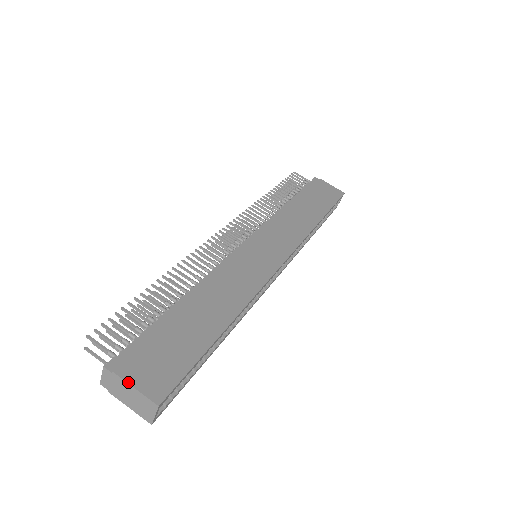
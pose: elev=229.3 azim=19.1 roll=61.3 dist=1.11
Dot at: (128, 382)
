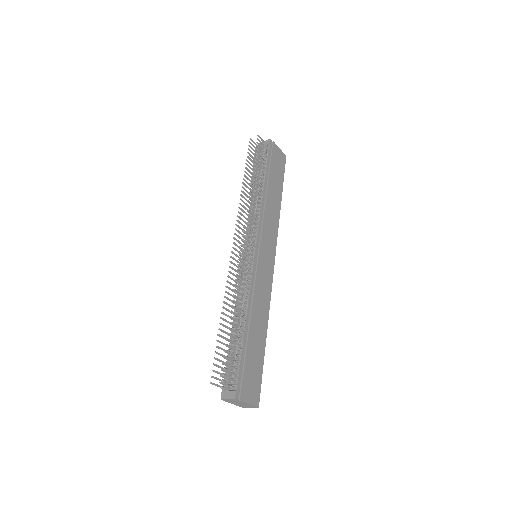
Dot at: (246, 403)
